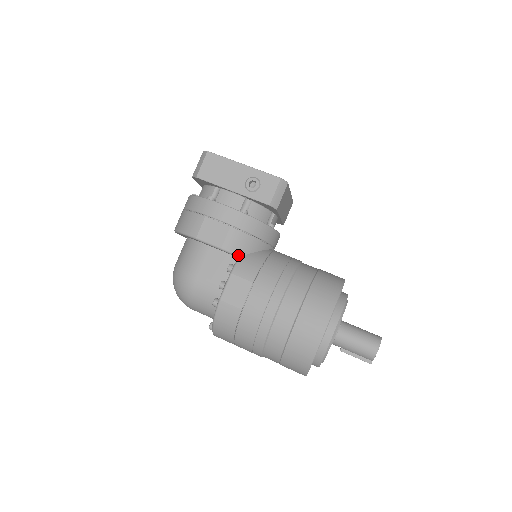
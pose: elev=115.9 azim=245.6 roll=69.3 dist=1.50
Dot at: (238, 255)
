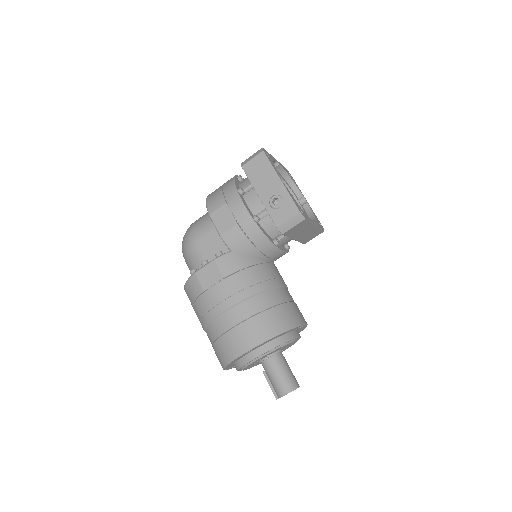
Dot at: (230, 249)
